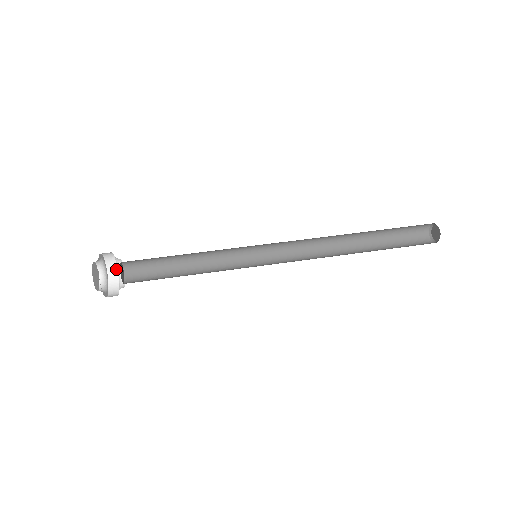
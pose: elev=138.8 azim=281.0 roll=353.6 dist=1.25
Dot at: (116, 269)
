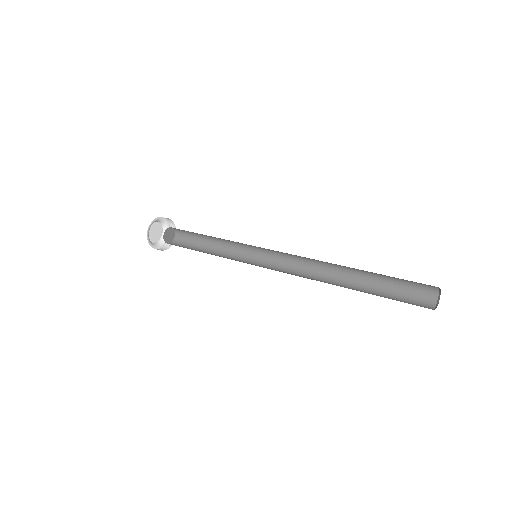
Dot at: (175, 227)
